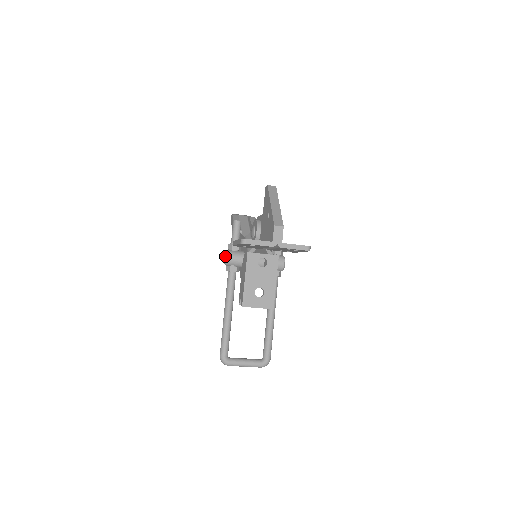
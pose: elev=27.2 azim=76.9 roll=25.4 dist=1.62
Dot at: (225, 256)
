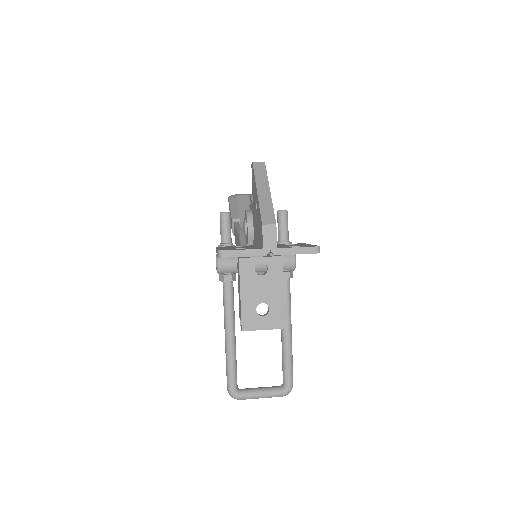
Dot at: occluded
